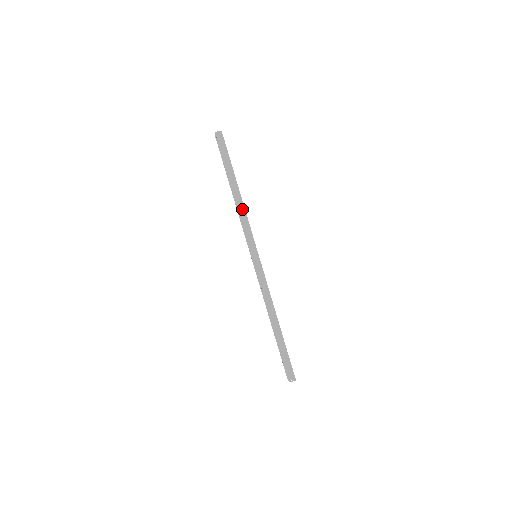
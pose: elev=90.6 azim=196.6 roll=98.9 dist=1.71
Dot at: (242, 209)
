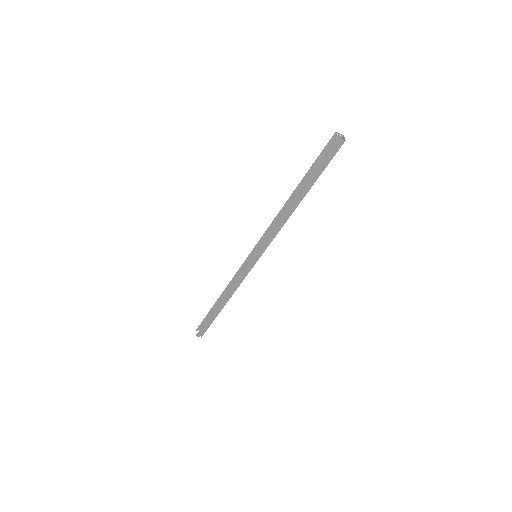
Dot at: (284, 220)
